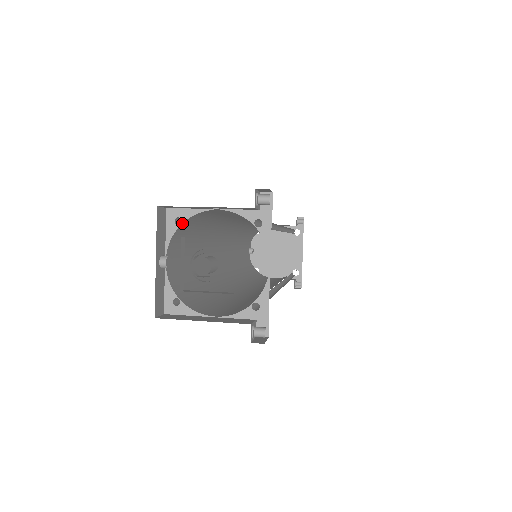
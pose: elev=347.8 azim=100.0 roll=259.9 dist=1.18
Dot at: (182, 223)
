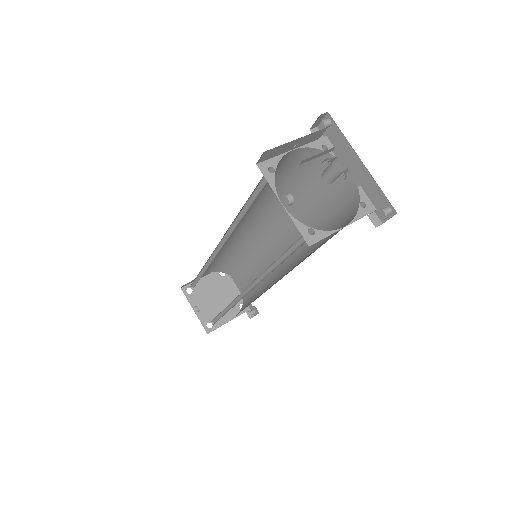
Dot at: (275, 170)
